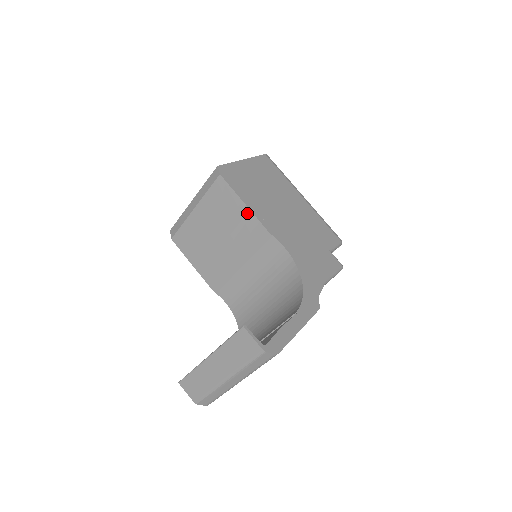
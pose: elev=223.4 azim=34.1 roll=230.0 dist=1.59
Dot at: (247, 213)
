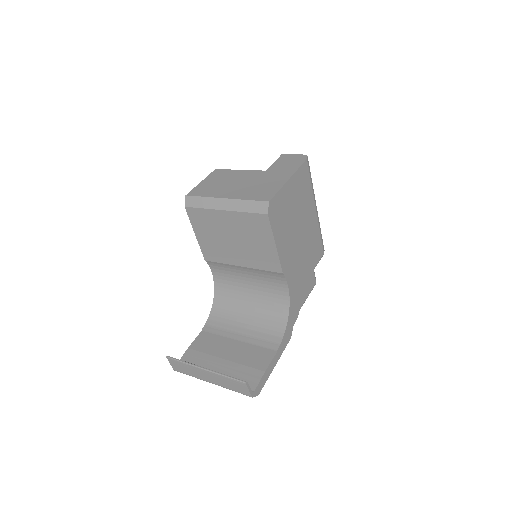
Dot at: (273, 251)
